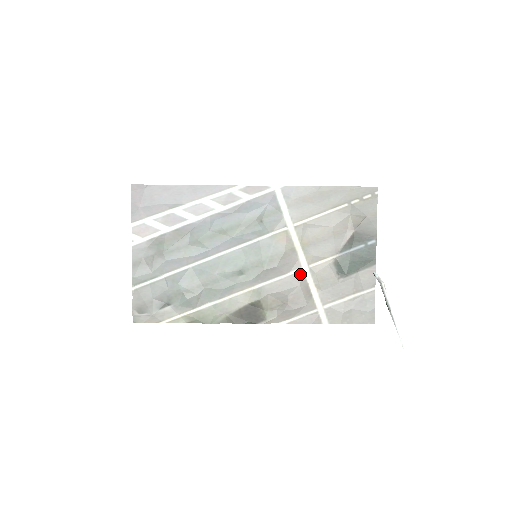
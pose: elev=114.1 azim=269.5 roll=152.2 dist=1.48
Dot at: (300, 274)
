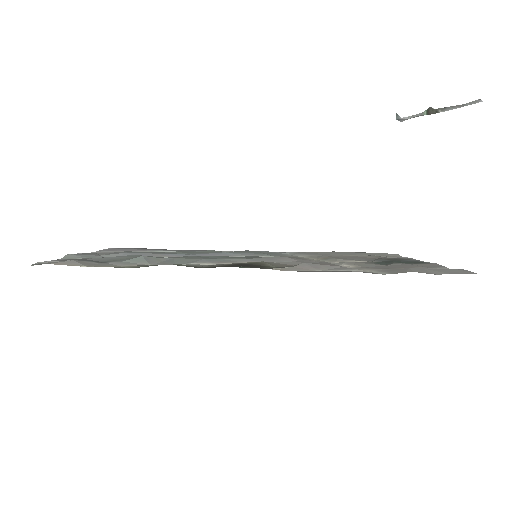
Dot at: occluded
